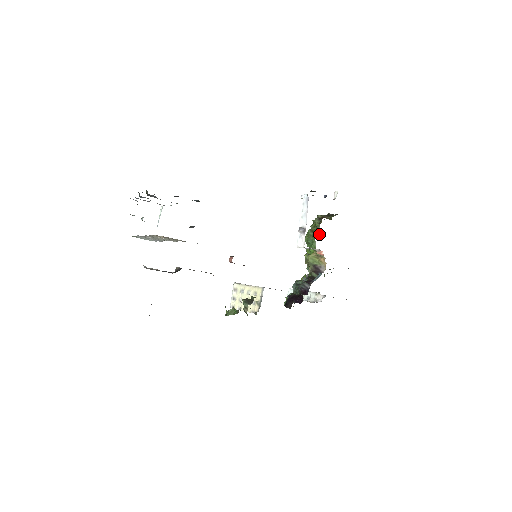
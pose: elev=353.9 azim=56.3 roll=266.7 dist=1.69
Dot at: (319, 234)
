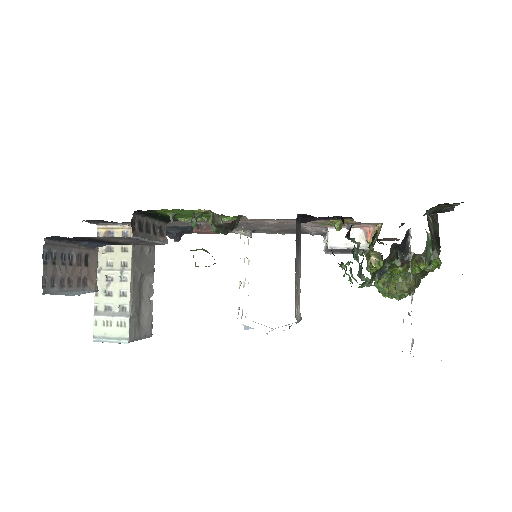
Dot at: occluded
